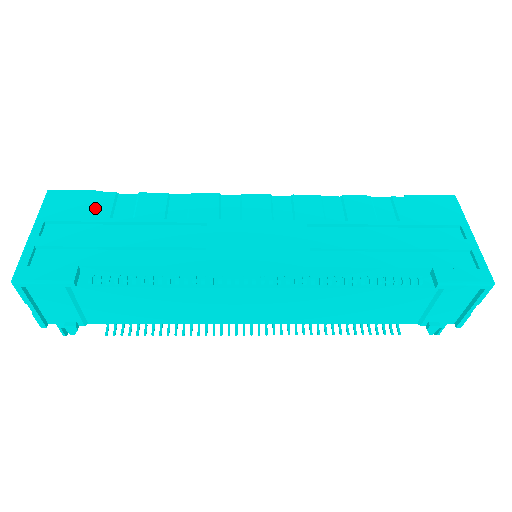
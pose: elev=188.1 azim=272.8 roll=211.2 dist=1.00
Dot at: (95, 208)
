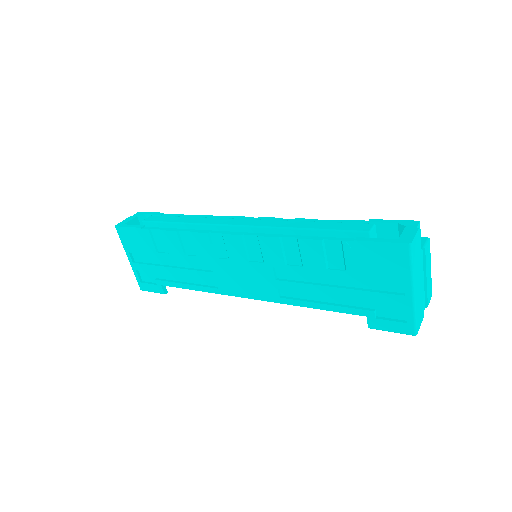
Dot at: (145, 244)
